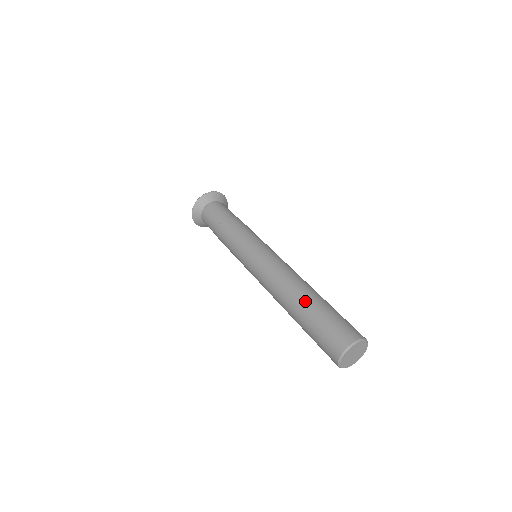
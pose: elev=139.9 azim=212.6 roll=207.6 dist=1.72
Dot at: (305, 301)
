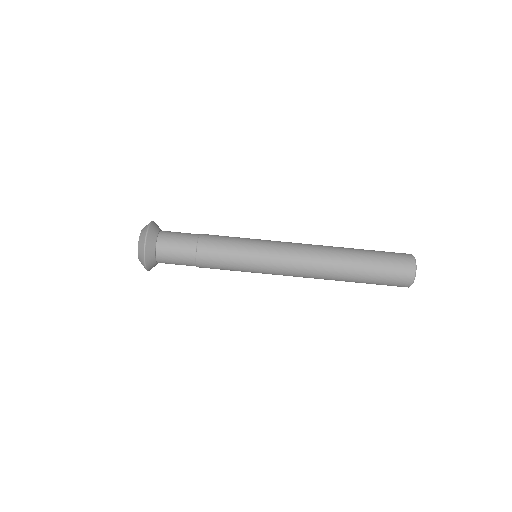
Dot at: (354, 258)
